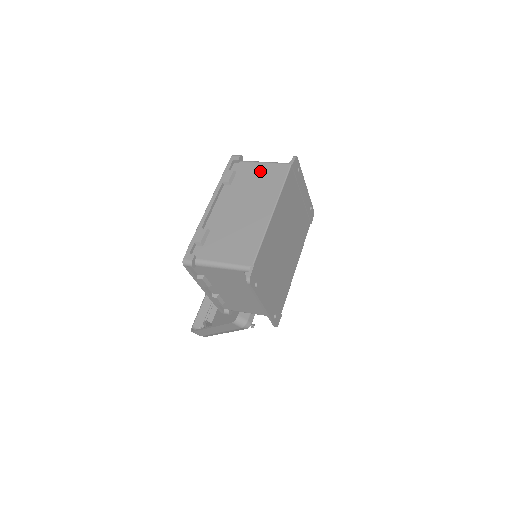
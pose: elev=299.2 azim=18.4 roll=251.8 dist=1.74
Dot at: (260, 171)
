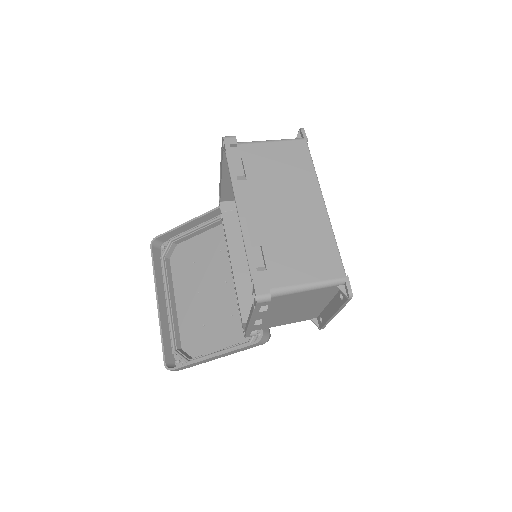
Dot at: (274, 154)
